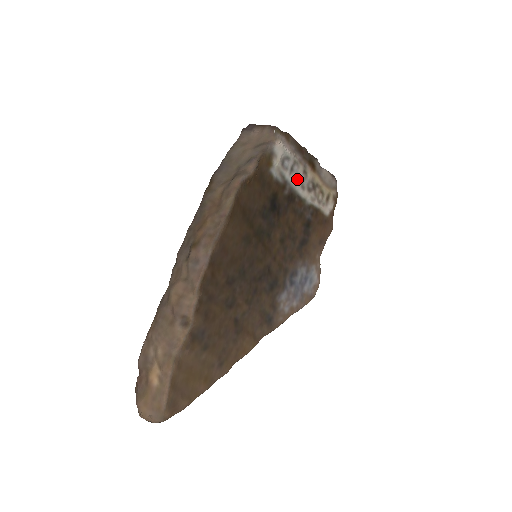
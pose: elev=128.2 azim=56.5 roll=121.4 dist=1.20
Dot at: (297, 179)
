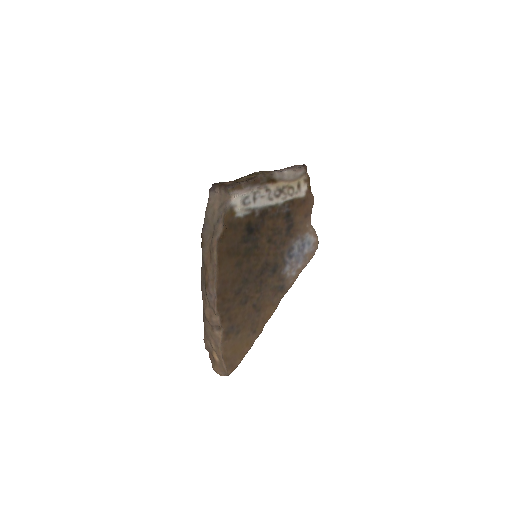
Dot at: (263, 199)
